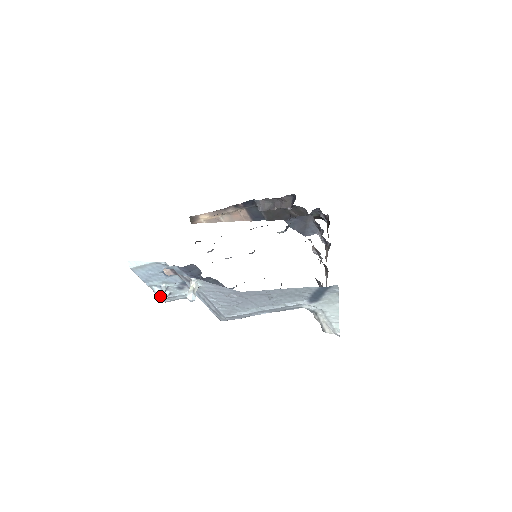
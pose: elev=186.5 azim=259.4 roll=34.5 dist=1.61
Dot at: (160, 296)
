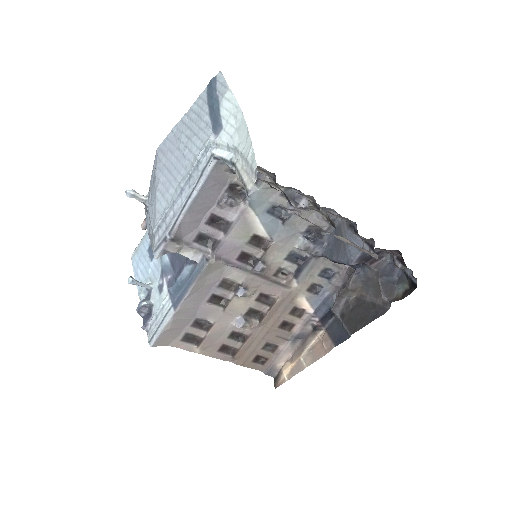
Dot at: (134, 280)
